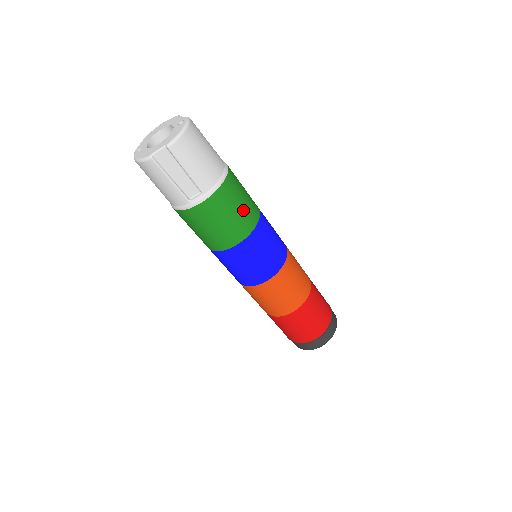
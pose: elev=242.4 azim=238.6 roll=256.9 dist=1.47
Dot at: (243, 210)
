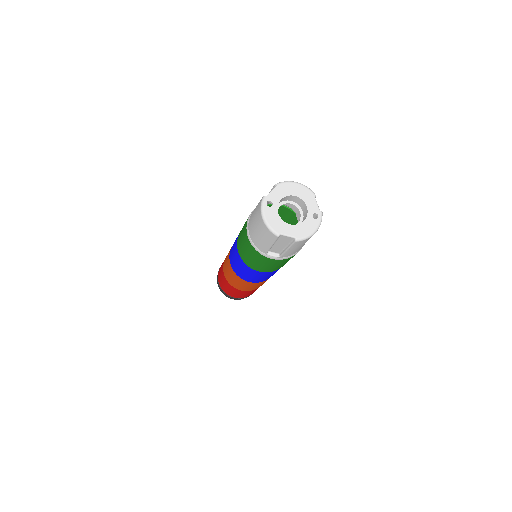
Dot at: occluded
